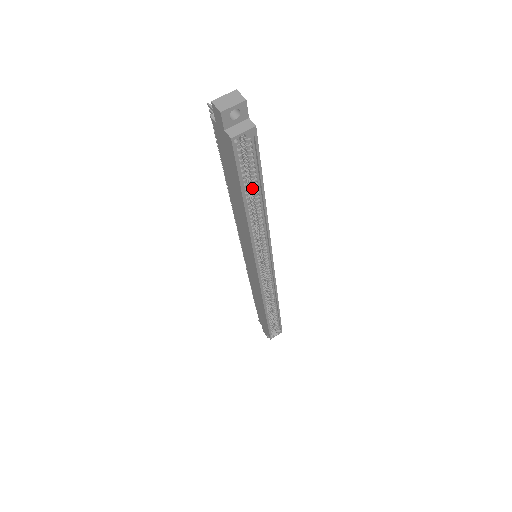
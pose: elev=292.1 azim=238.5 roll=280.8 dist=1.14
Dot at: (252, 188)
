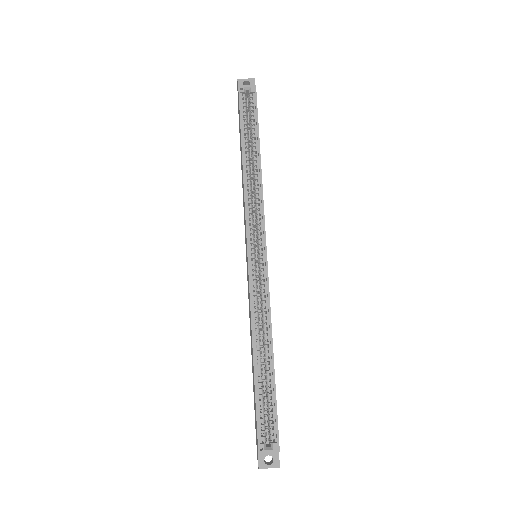
Dot at: (252, 141)
